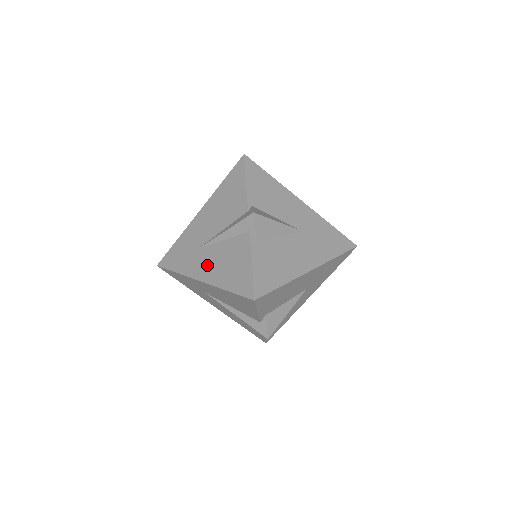
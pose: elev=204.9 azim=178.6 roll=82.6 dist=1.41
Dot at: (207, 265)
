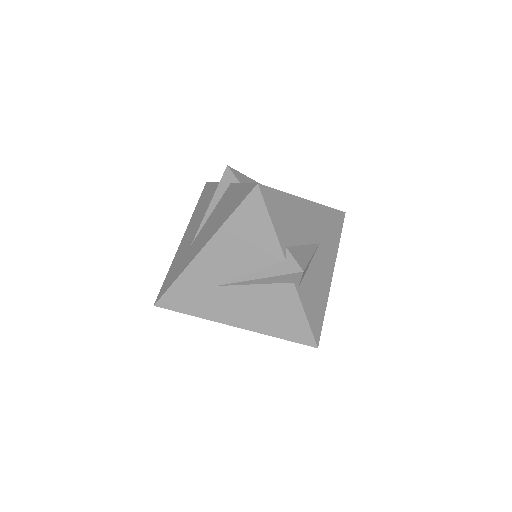
Dot at: (204, 236)
